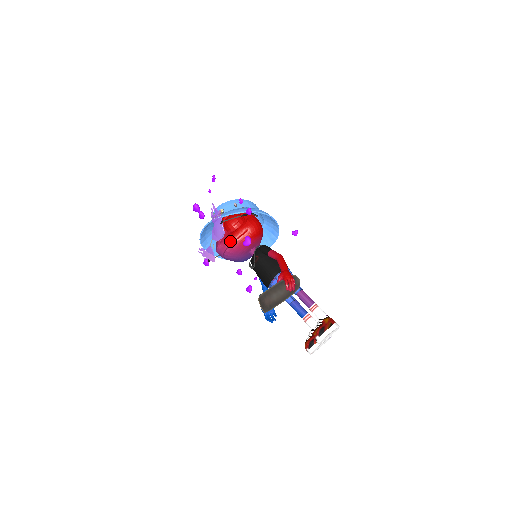
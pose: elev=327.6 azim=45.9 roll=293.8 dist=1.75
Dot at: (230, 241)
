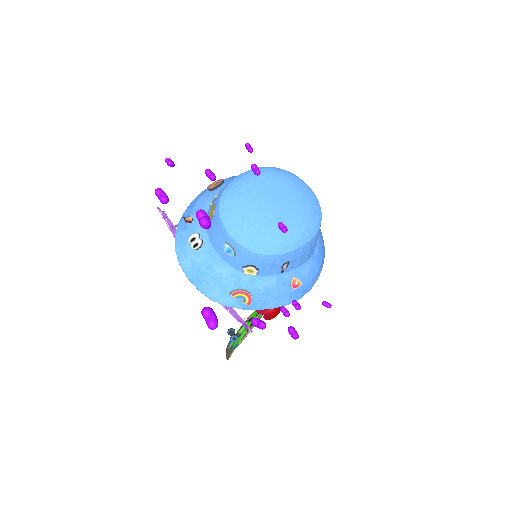
Dot at: occluded
